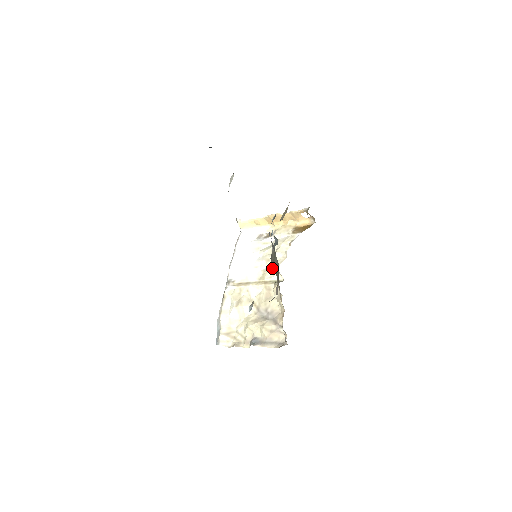
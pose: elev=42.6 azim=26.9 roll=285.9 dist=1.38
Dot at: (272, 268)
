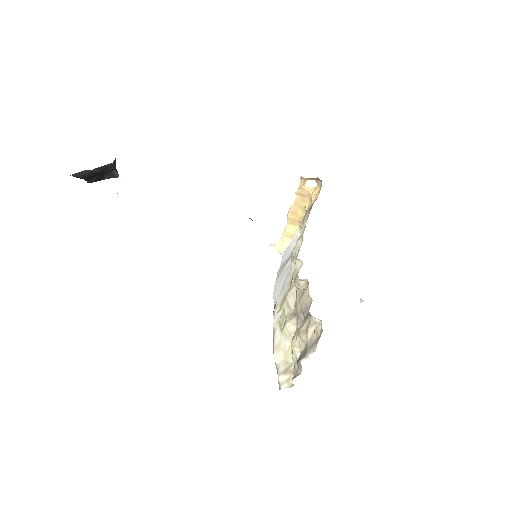
Dot at: occluded
